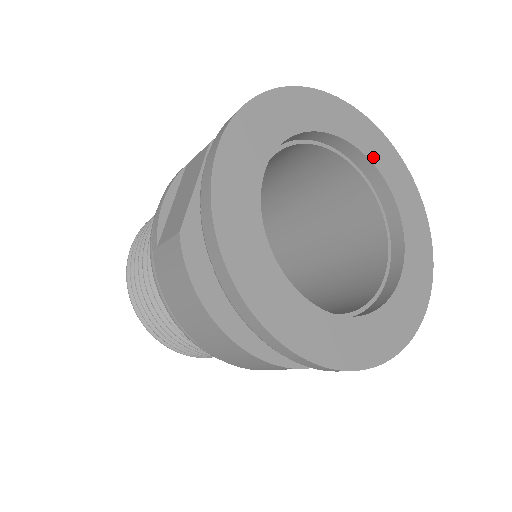
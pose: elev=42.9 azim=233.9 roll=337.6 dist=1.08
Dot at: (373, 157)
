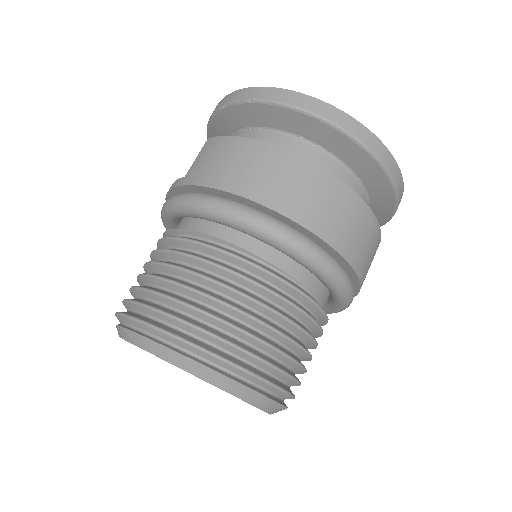
Dot at: occluded
